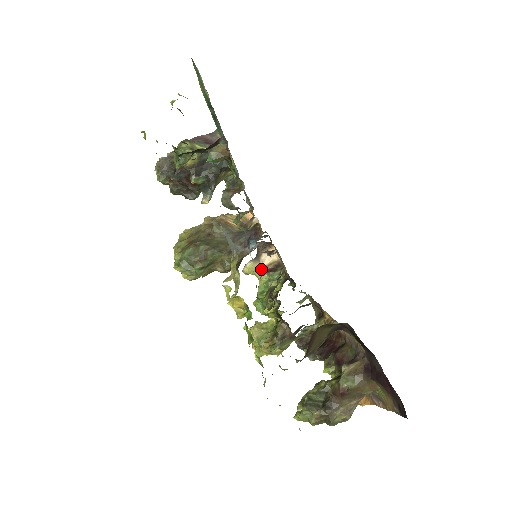
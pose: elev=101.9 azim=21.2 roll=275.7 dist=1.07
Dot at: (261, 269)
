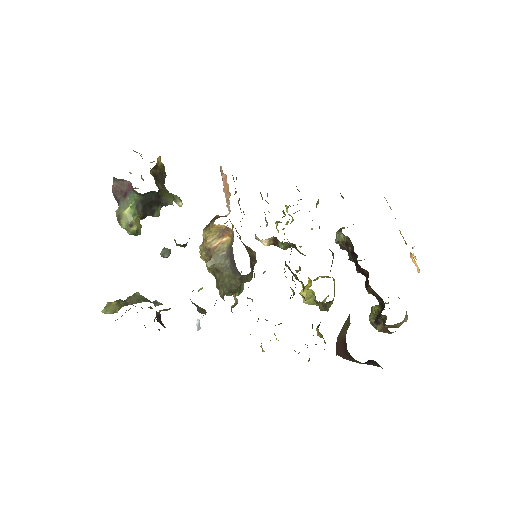
Dot at: (268, 245)
